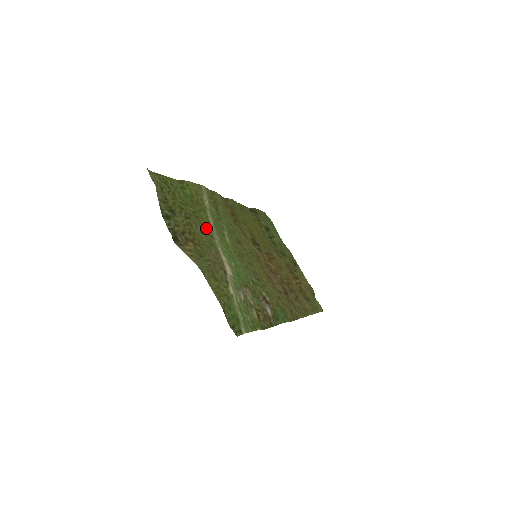
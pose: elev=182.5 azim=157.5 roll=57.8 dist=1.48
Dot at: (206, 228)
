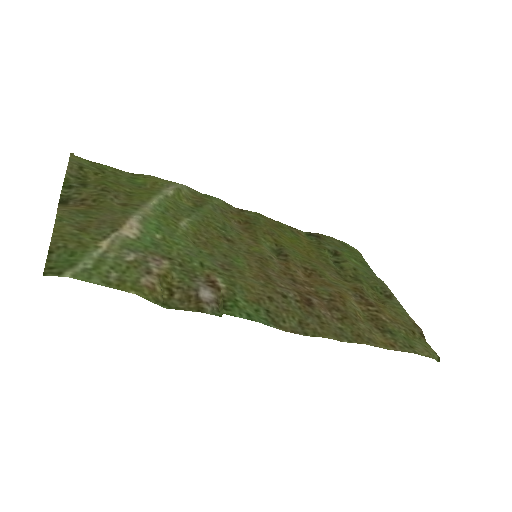
Dot at: (134, 203)
